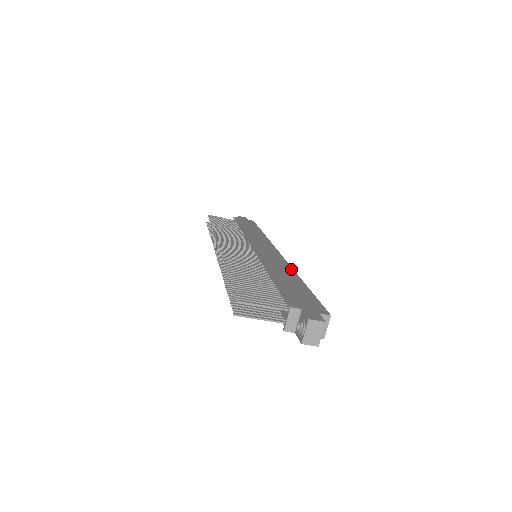
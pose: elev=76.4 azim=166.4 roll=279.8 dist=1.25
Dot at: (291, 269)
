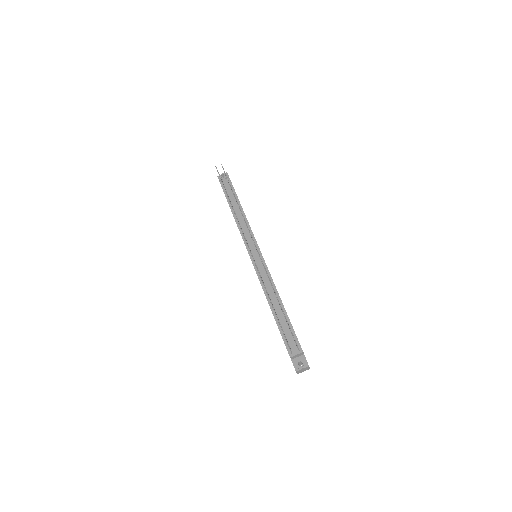
Dot at: occluded
